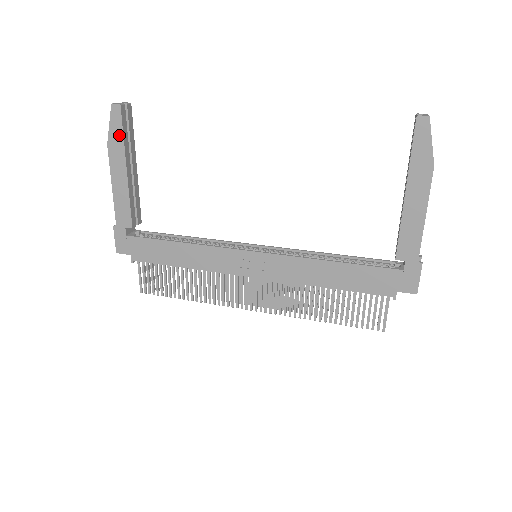
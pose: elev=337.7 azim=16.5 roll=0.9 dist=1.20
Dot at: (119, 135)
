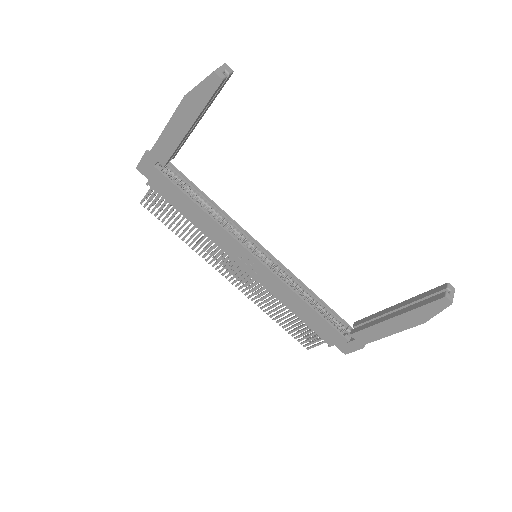
Dot at: (202, 100)
